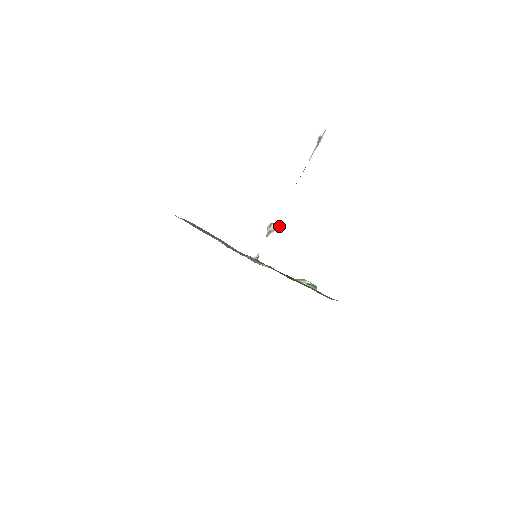
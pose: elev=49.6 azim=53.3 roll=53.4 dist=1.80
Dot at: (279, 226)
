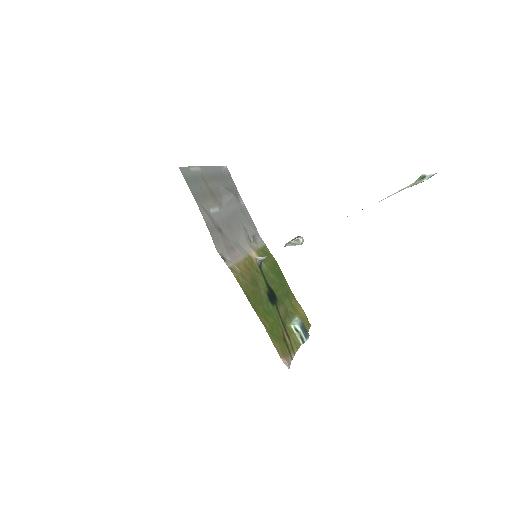
Dot at: (301, 243)
